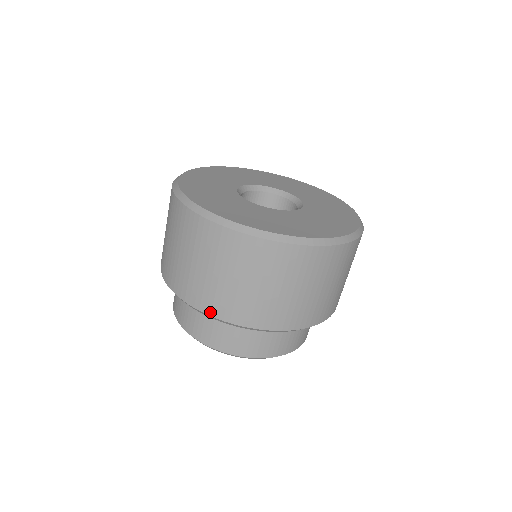
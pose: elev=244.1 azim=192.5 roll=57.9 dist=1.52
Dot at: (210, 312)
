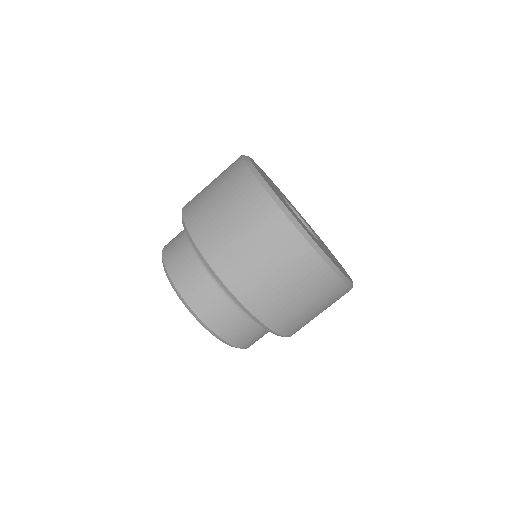
Dot at: (186, 218)
